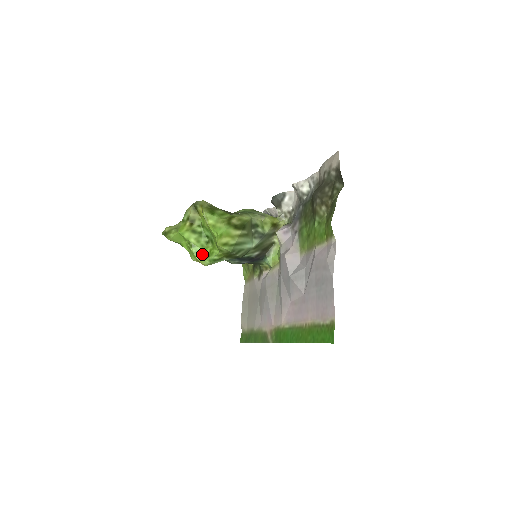
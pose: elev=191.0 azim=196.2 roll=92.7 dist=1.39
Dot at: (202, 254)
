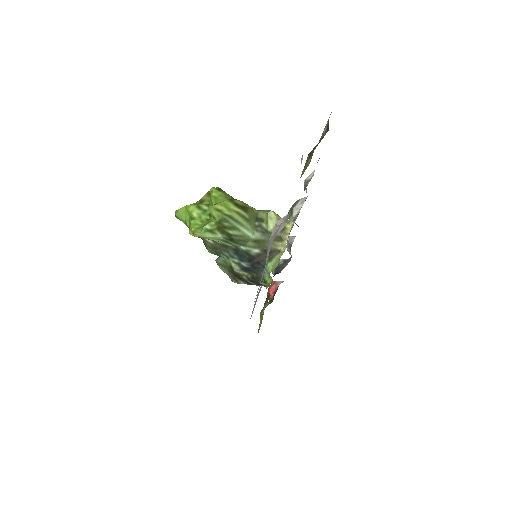
Dot at: (198, 226)
